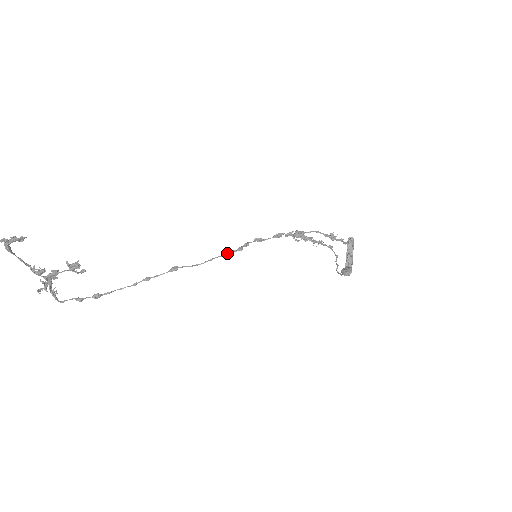
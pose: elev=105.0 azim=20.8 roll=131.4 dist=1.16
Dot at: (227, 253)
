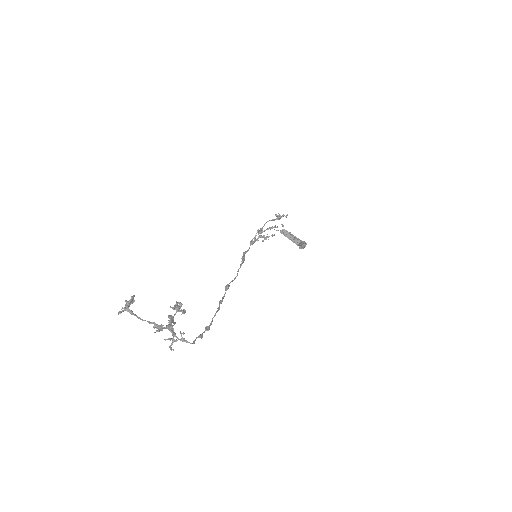
Dot at: (241, 264)
